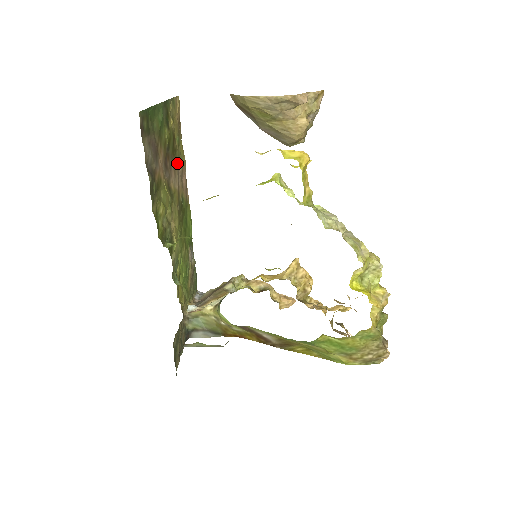
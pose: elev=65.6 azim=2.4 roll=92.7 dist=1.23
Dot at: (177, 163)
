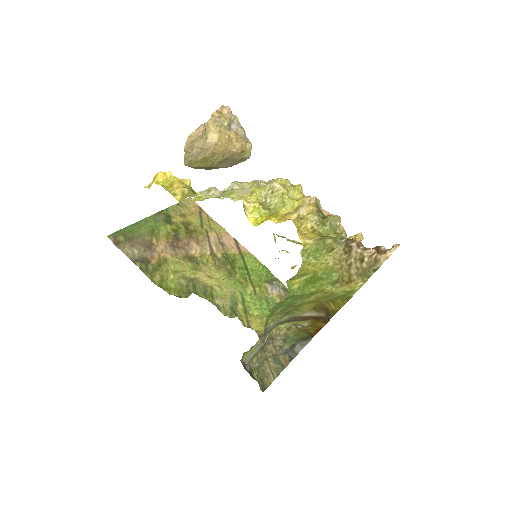
Dot at: (204, 237)
